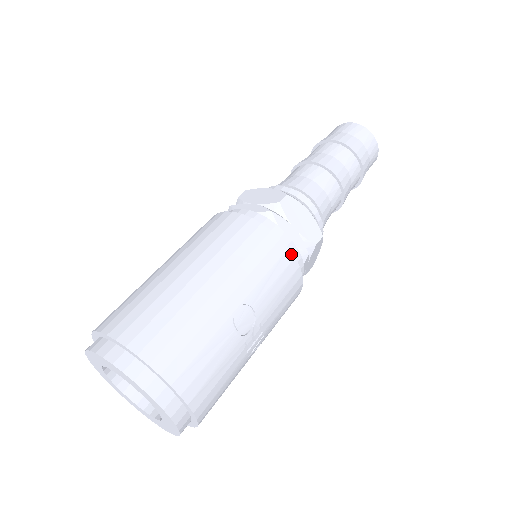
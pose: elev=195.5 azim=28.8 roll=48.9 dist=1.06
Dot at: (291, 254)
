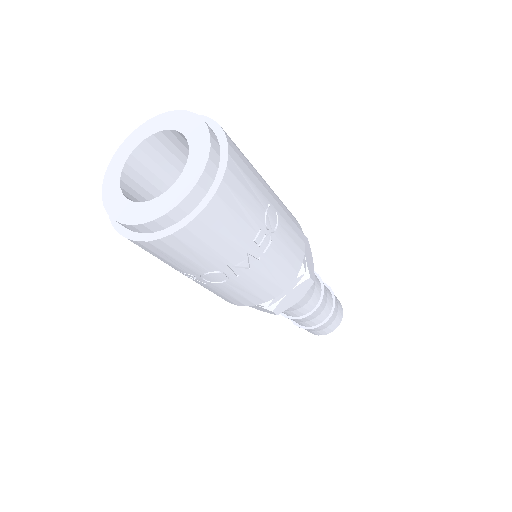
Dot at: (304, 248)
